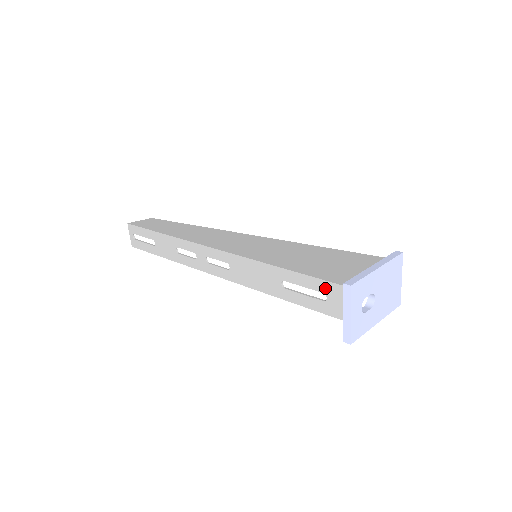
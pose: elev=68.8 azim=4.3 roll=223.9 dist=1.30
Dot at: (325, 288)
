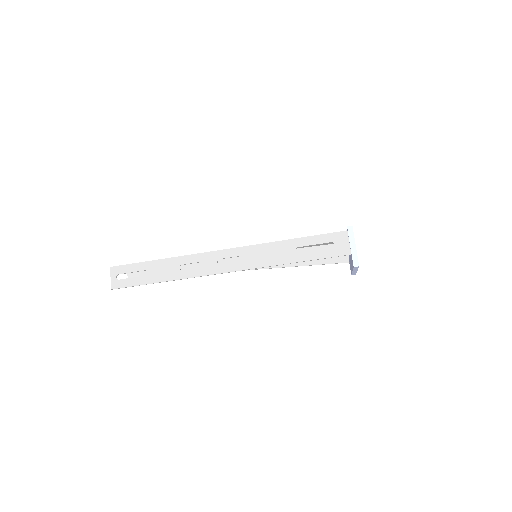
Dot at: (332, 238)
